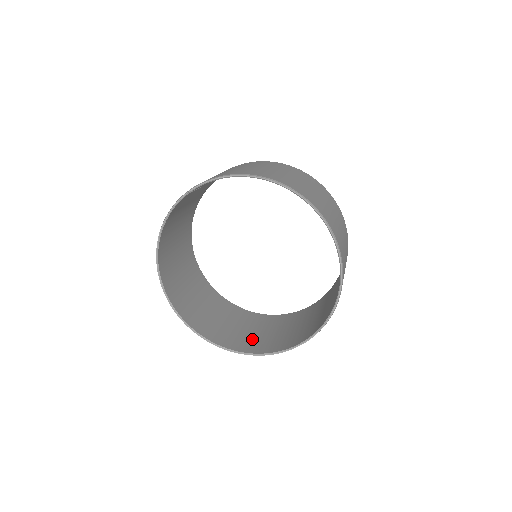
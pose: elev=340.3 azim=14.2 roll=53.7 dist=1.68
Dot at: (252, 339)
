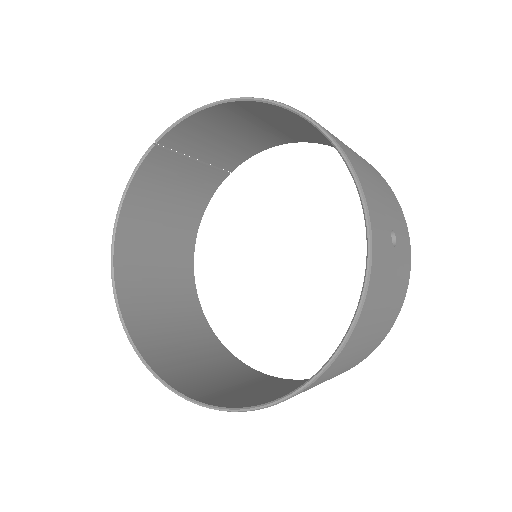
Dot at: (240, 395)
